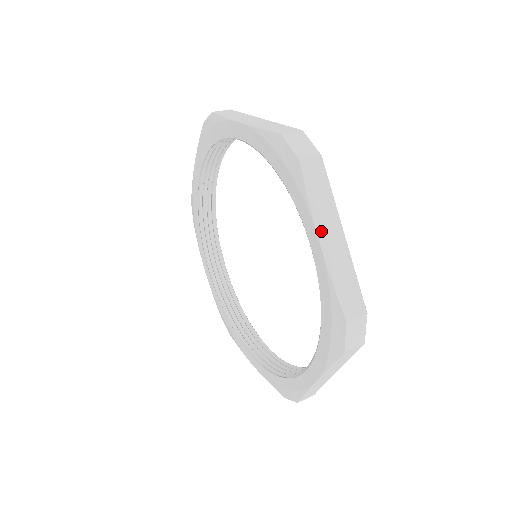
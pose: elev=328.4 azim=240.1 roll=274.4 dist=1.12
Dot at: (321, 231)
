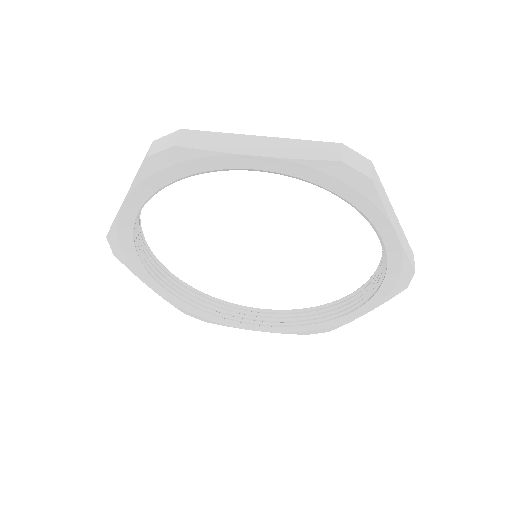
Dot at: (247, 152)
